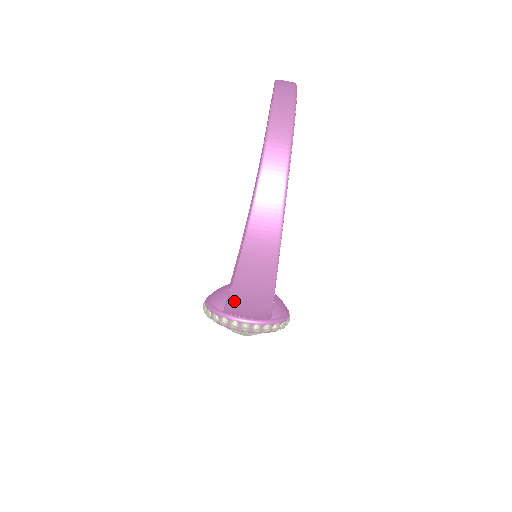
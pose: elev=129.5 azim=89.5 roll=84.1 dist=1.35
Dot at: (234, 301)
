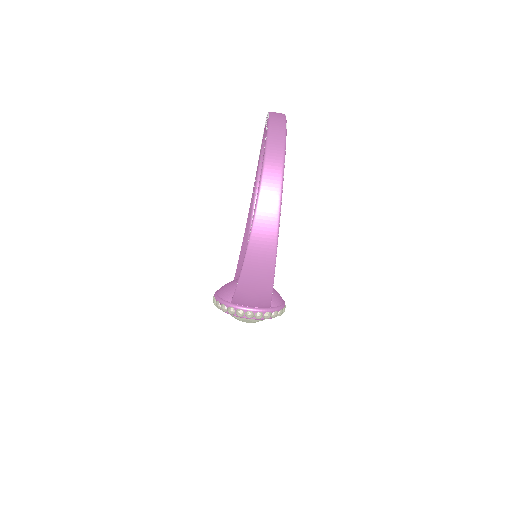
Dot at: (240, 292)
